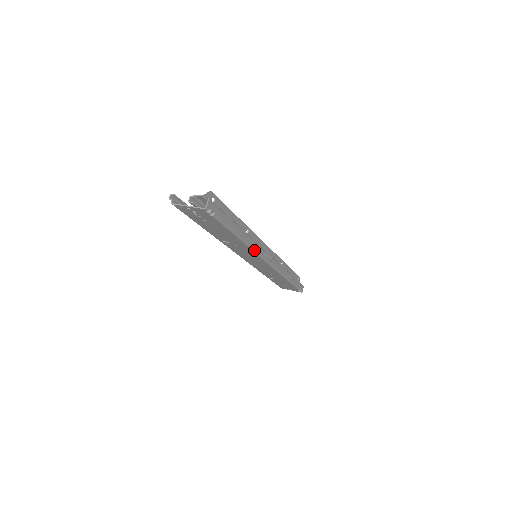
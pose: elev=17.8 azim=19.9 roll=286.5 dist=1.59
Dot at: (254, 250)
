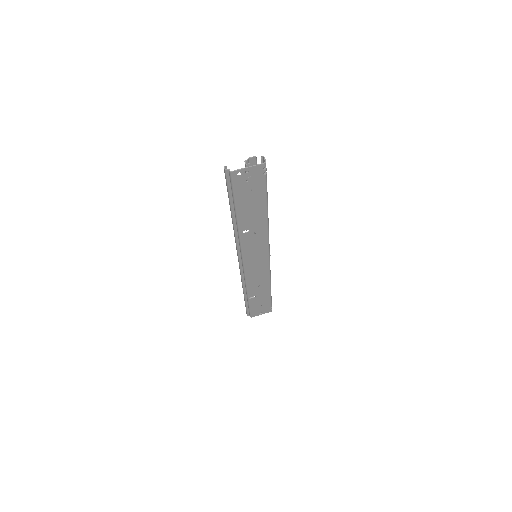
Dot at: (268, 234)
